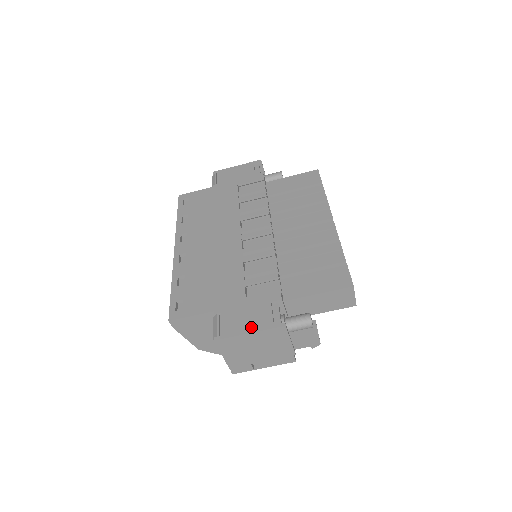
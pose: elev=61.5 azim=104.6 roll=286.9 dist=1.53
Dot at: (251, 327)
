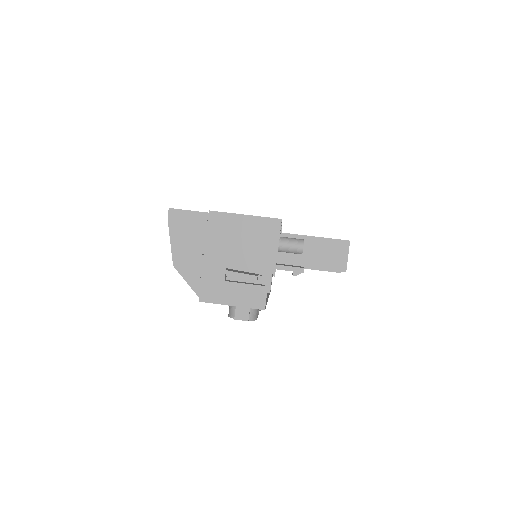
Dot at: (248, 215)
